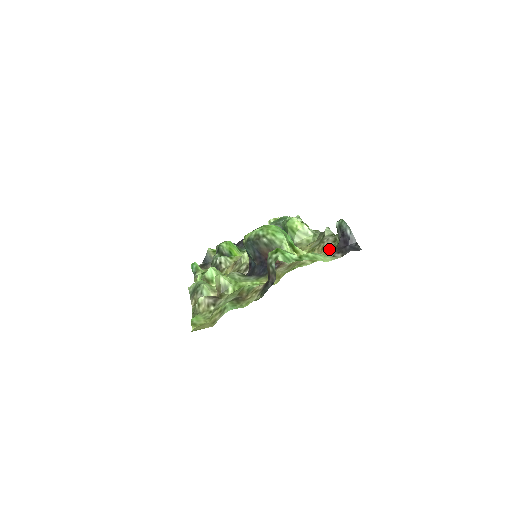
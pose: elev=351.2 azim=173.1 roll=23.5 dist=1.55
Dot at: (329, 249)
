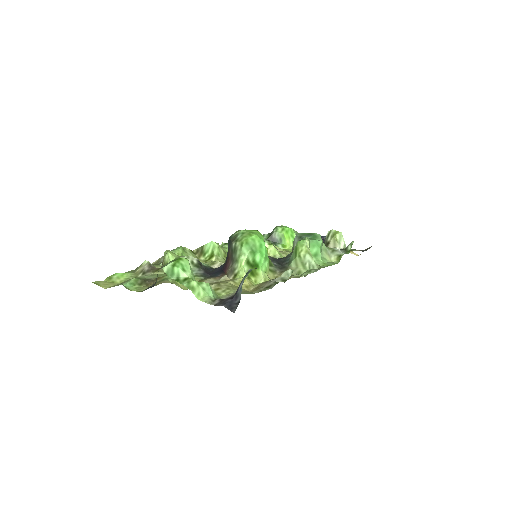
Dot at: (255, 292)
